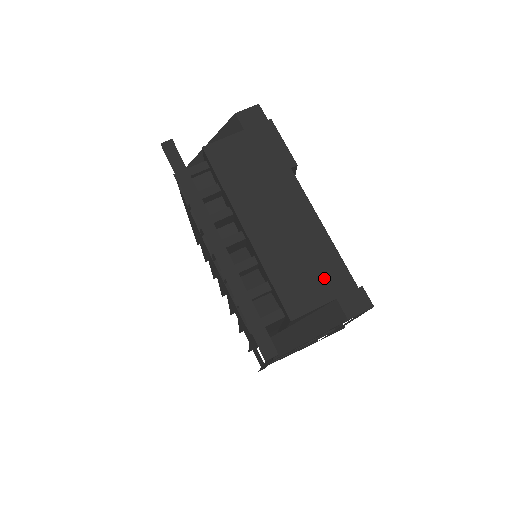
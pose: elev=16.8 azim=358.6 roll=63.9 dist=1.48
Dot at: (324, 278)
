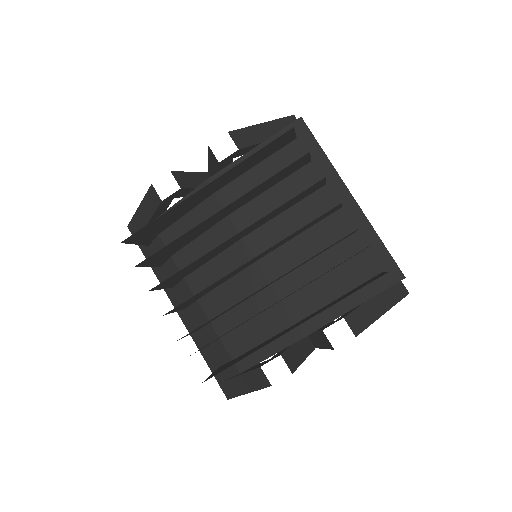
Dot at: occluded
